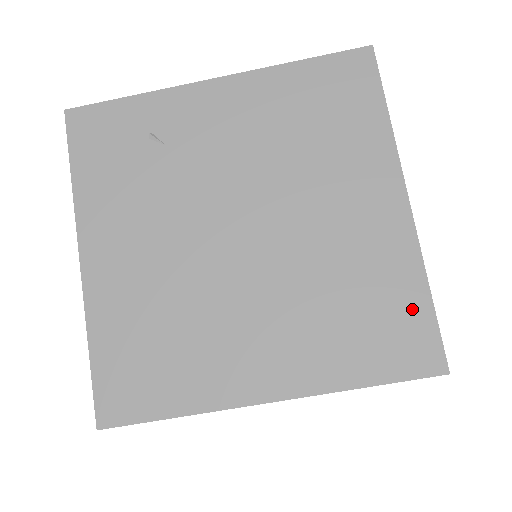
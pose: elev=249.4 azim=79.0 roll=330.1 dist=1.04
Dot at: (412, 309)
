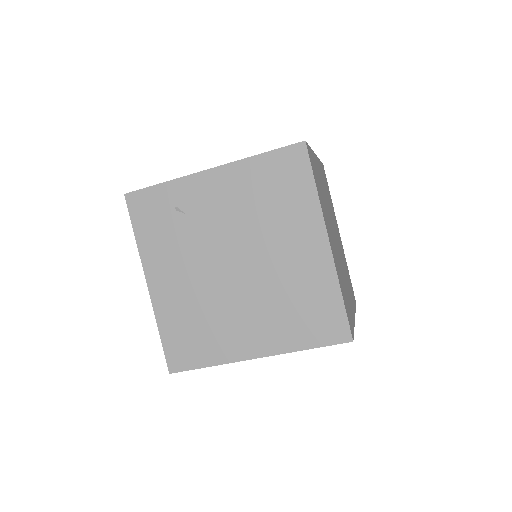
Dot at: (332, 307)
